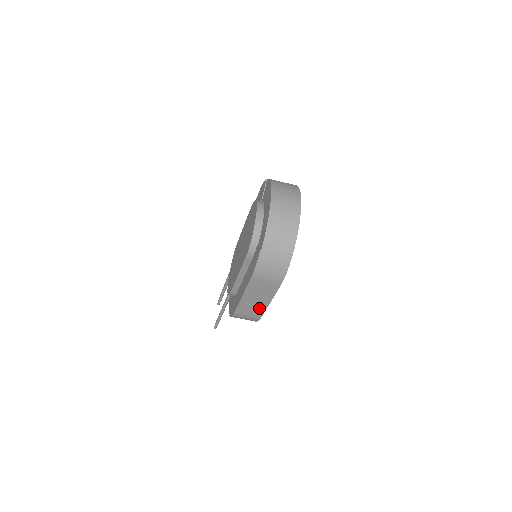
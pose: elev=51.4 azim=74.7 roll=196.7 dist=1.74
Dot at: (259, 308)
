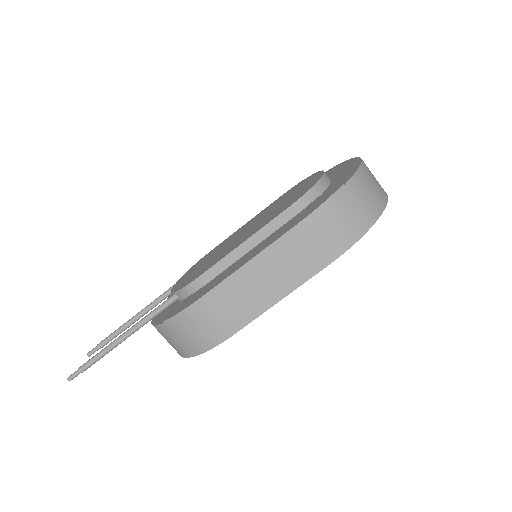
Dot at: (250, 307)
